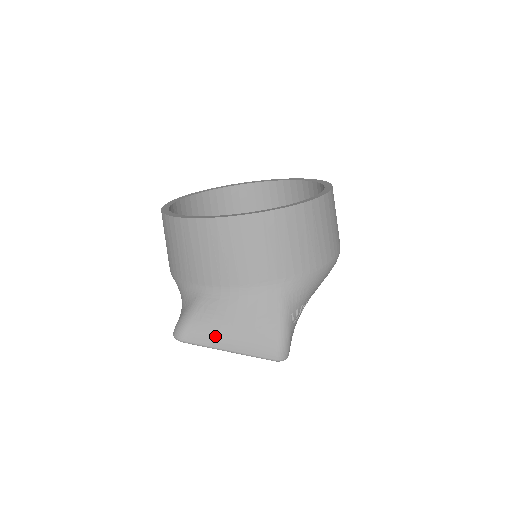
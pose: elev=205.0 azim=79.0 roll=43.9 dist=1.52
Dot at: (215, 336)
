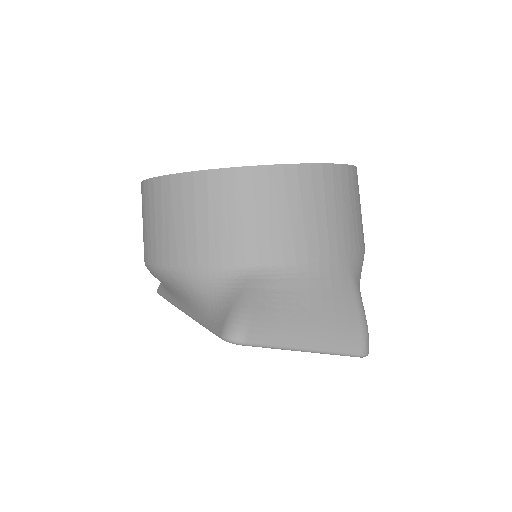
Dot at: (290, 329)
